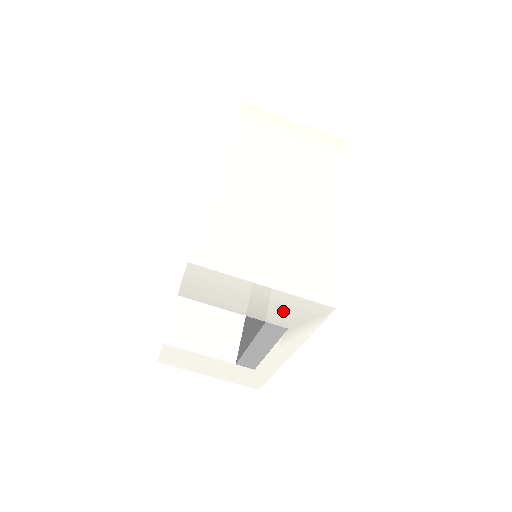
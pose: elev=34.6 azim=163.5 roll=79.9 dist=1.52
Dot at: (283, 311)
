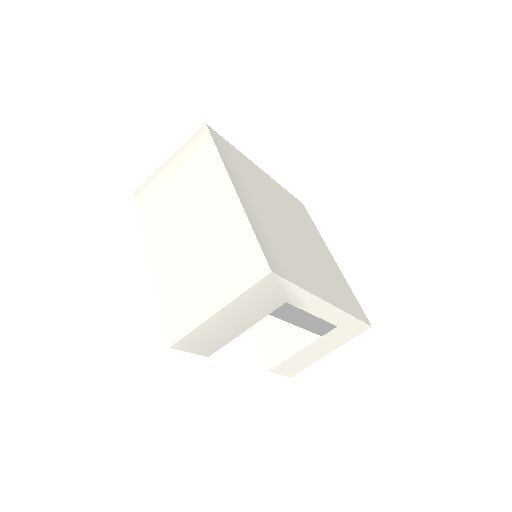
Dot at: (259, 303)
